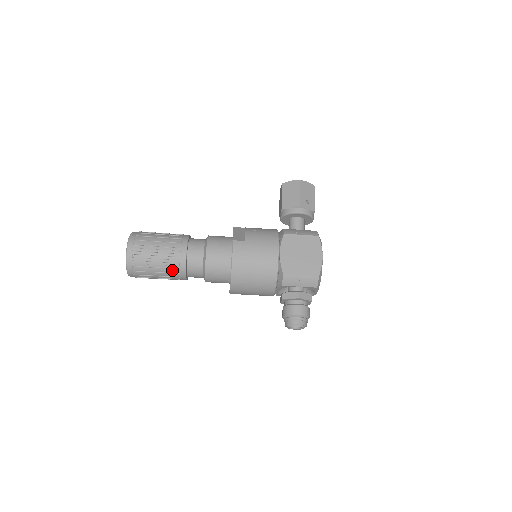
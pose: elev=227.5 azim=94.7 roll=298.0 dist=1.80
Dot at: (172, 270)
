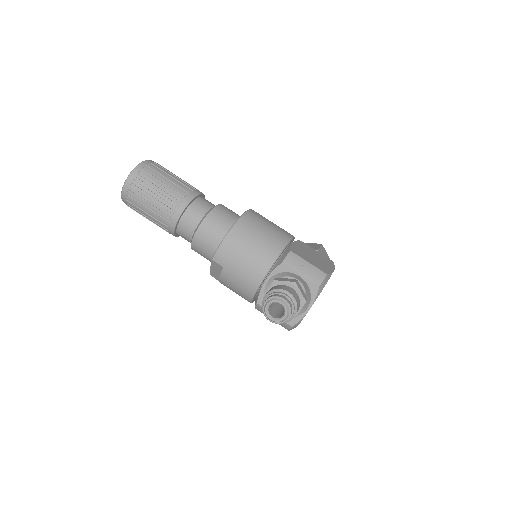
Dot at: (175, 196)
